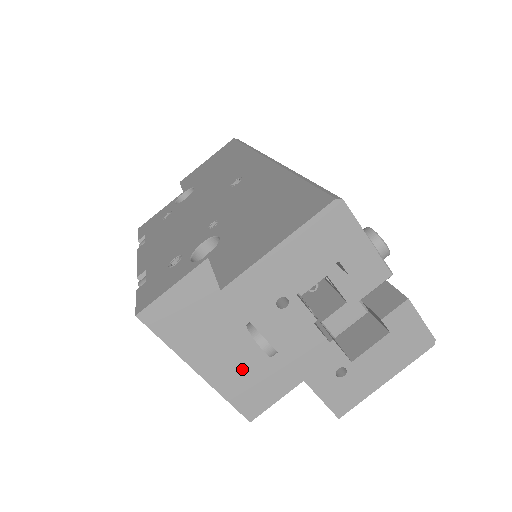
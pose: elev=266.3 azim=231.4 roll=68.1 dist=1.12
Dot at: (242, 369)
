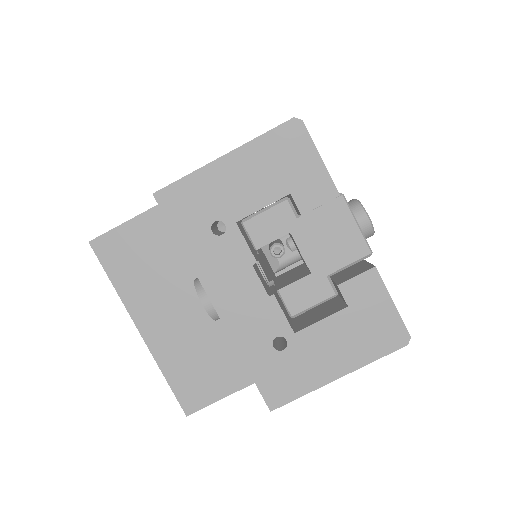
Dot at: (188, 341)
